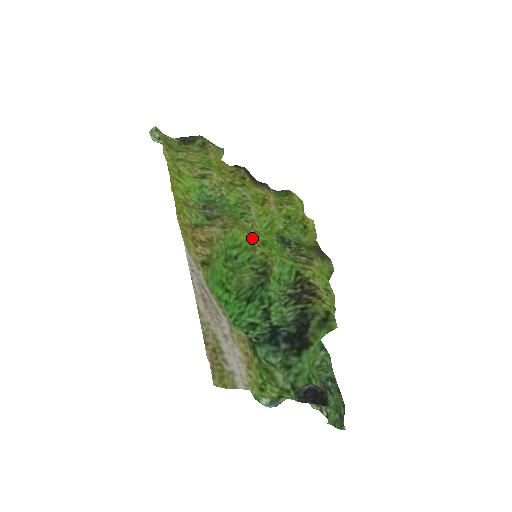
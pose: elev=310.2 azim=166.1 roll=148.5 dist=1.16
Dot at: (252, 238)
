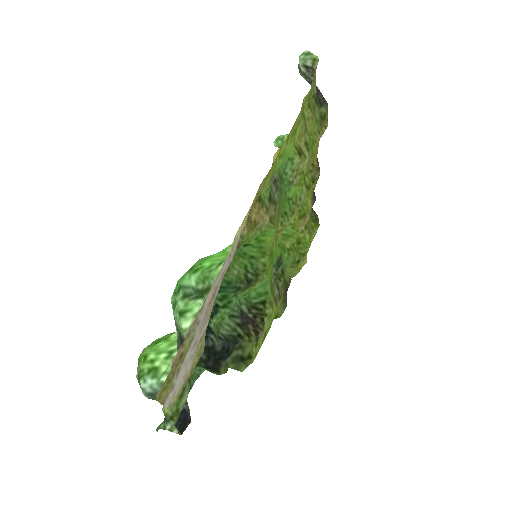
Dot at: occluded
